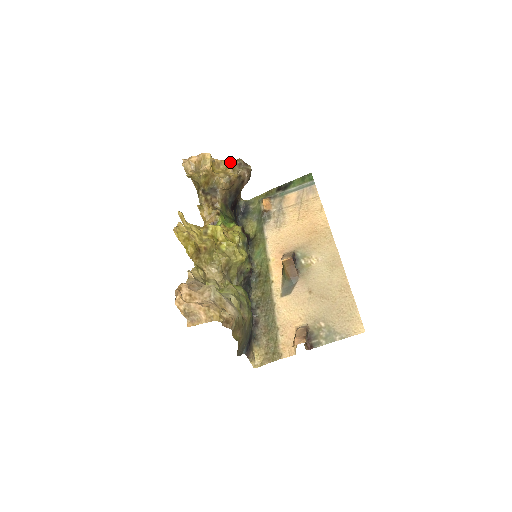
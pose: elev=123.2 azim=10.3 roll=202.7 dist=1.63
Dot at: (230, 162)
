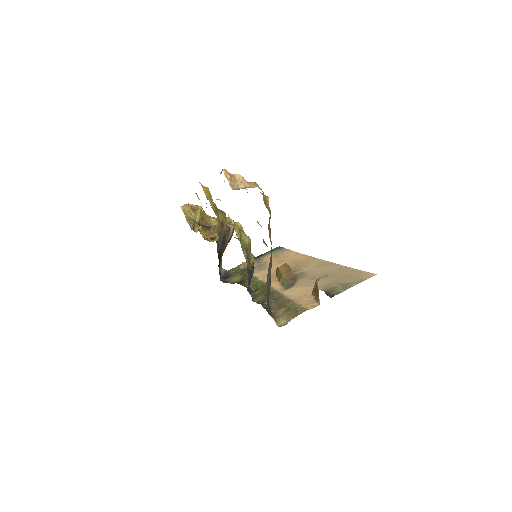
Dot at: occluded
